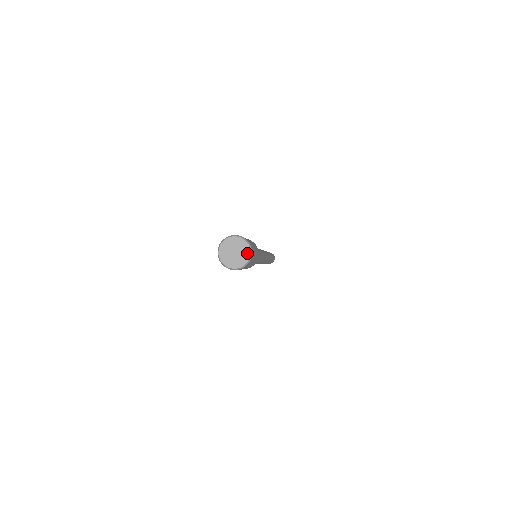
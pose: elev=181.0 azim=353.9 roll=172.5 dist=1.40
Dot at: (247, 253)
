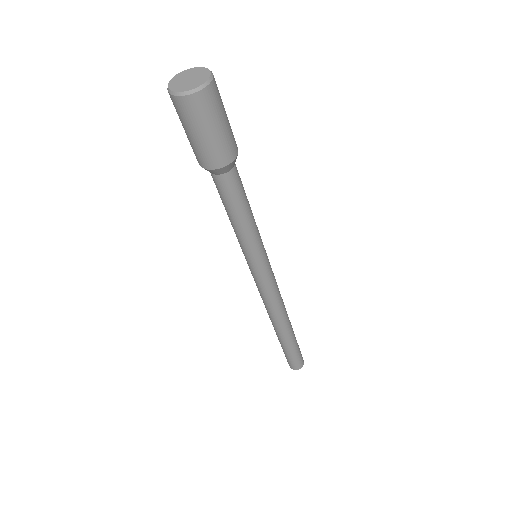
Dot at: (205, 71)
